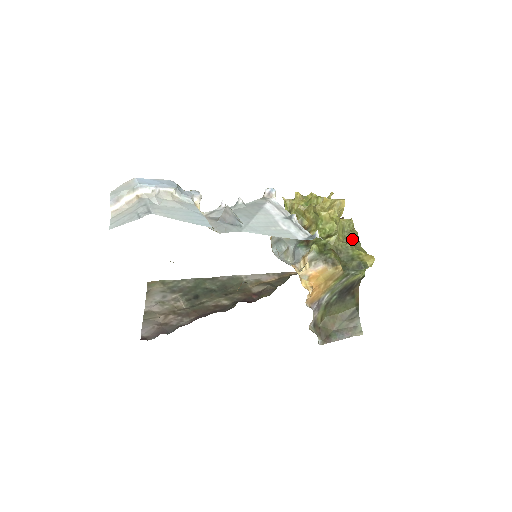
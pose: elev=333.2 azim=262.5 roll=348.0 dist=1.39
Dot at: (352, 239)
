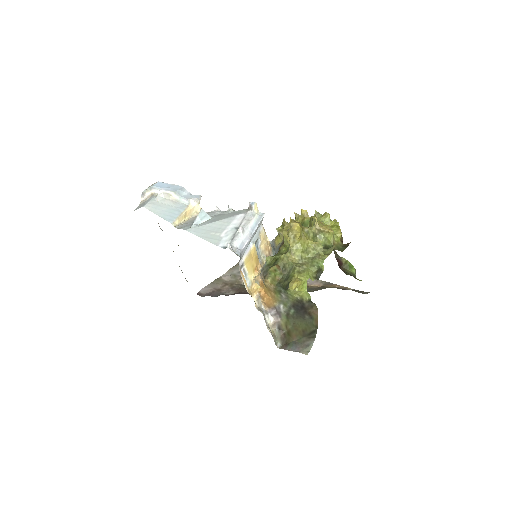
Dot at: (312, 262)
